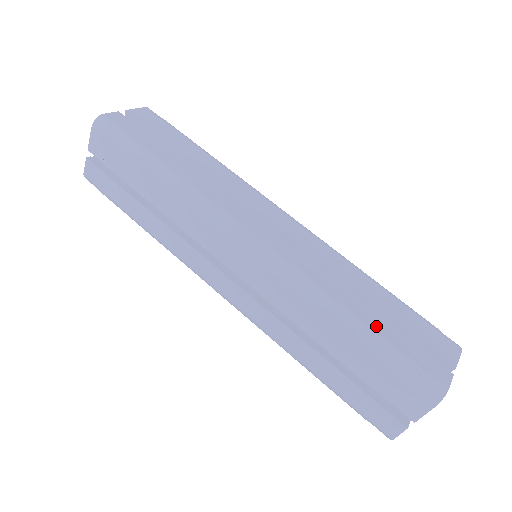
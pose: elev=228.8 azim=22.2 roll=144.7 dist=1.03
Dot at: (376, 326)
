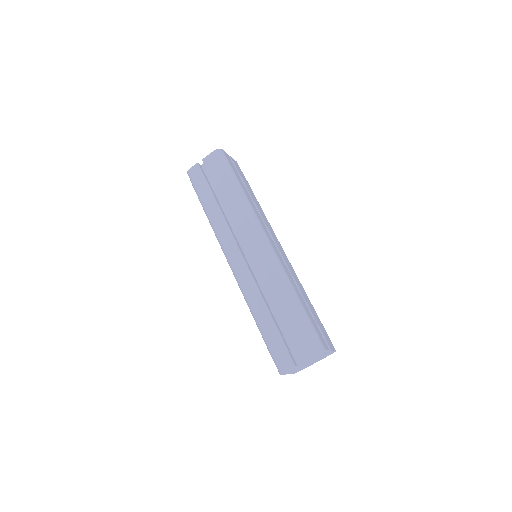
Dot at: (305, 307)
